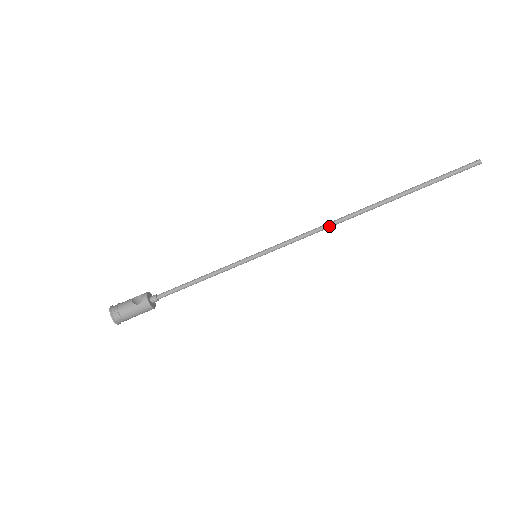
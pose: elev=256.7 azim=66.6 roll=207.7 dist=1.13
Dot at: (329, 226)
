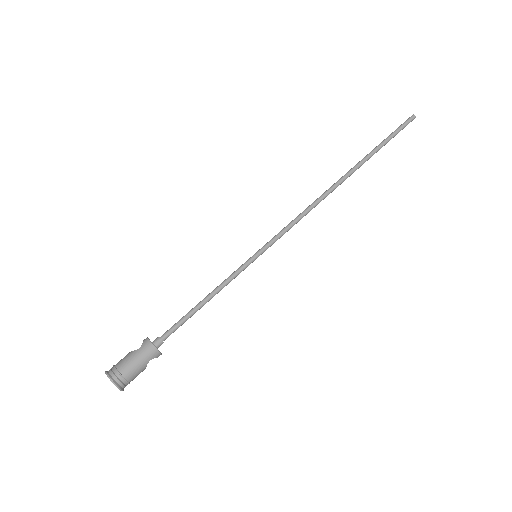
Dot at: (315, 203)
